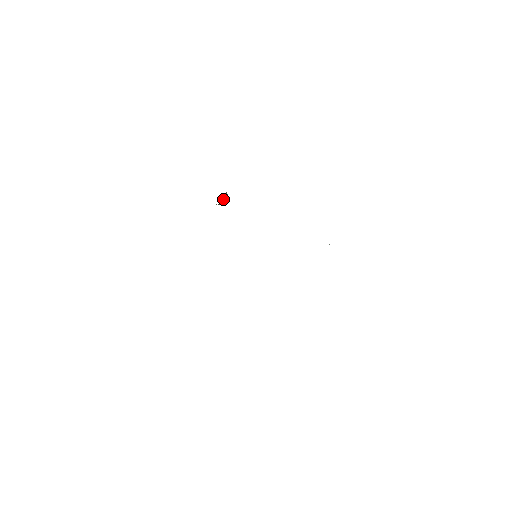
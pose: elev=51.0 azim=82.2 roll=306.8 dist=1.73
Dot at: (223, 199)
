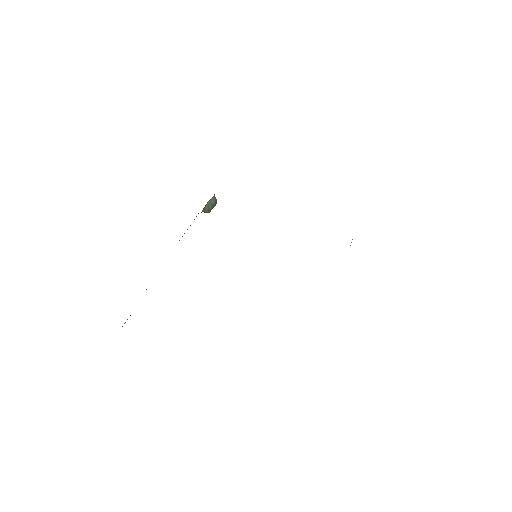
Dot at: (212, 205)
